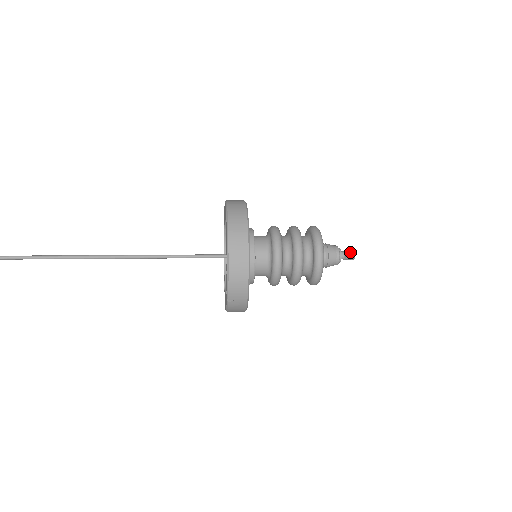
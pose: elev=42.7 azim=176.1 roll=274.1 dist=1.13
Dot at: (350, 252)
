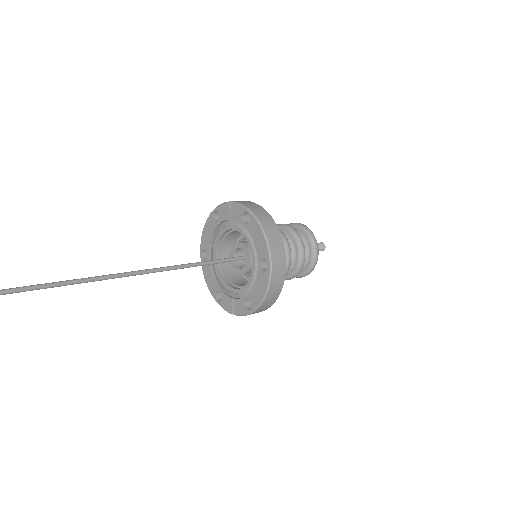
Dot at: (323, 247)
